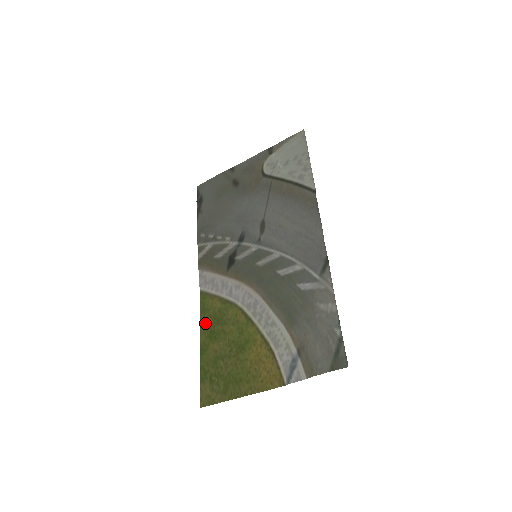
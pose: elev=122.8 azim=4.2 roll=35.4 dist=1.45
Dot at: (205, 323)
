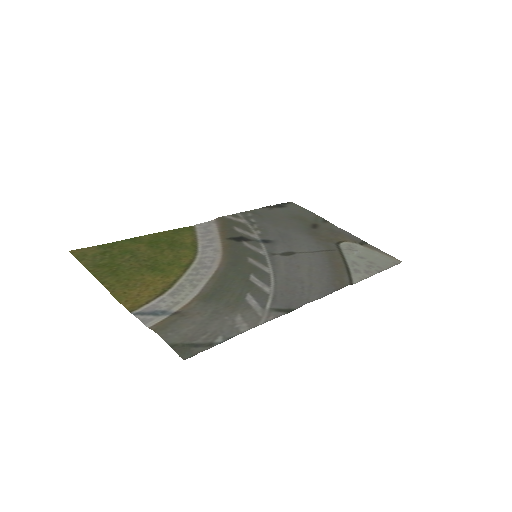
Dot at: (163, 235)
